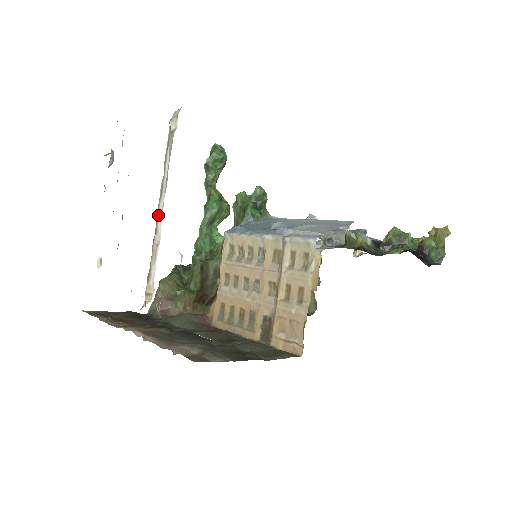
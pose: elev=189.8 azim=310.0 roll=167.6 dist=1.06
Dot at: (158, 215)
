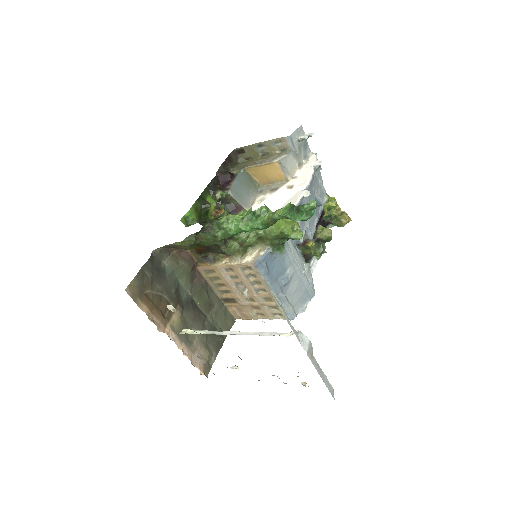
Dot at: occluded
